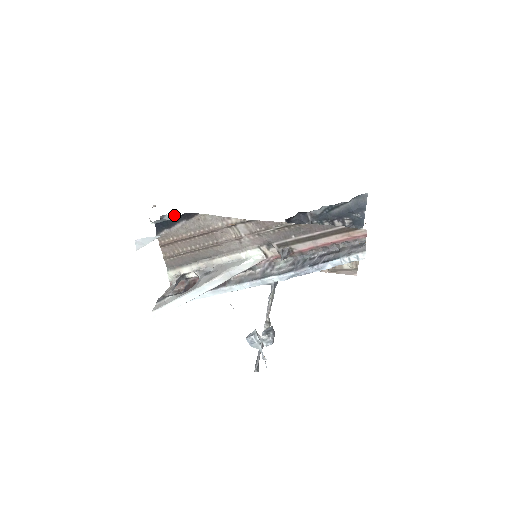
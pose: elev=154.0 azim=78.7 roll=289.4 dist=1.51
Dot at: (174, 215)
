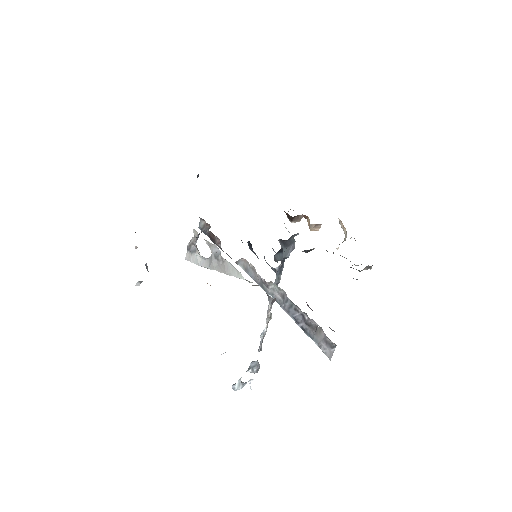
Dot at: occluded
